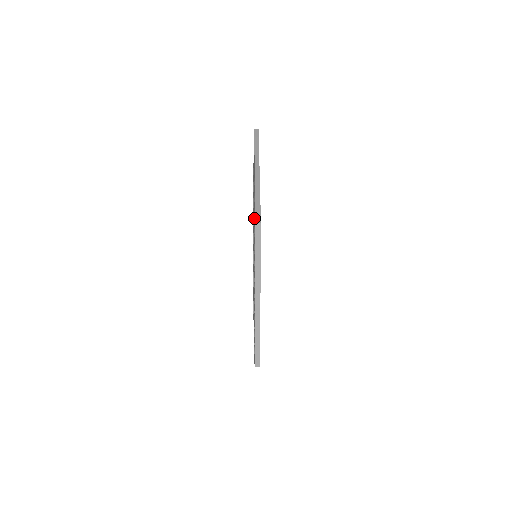
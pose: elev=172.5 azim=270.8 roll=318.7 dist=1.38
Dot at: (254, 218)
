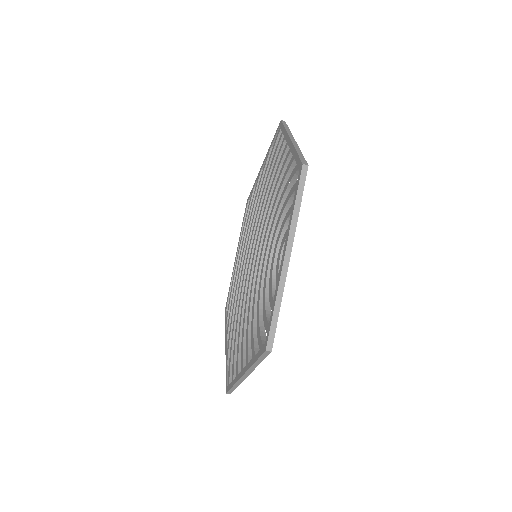
Dot at: (260, 200)
